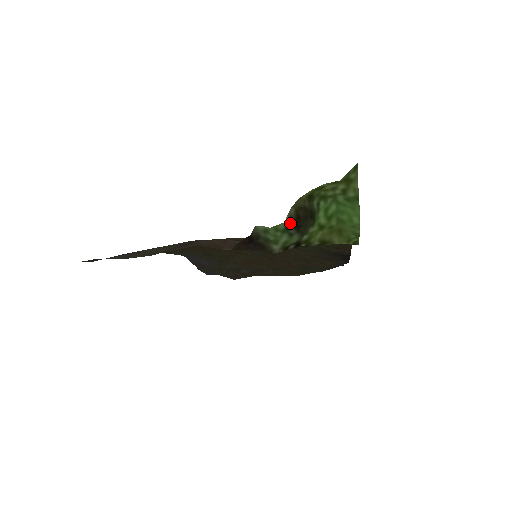
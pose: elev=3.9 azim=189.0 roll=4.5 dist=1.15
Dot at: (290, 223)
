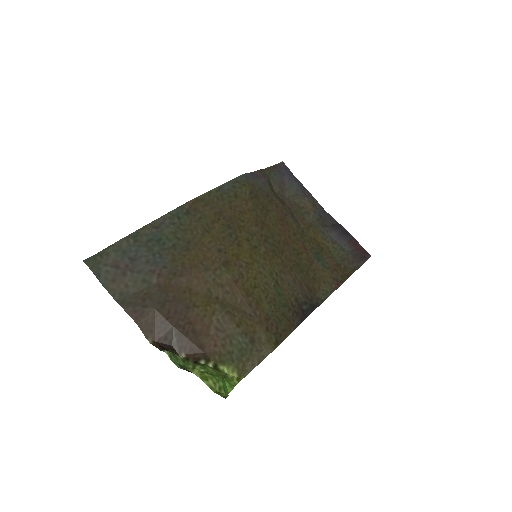
Dot at: (183, 369)
